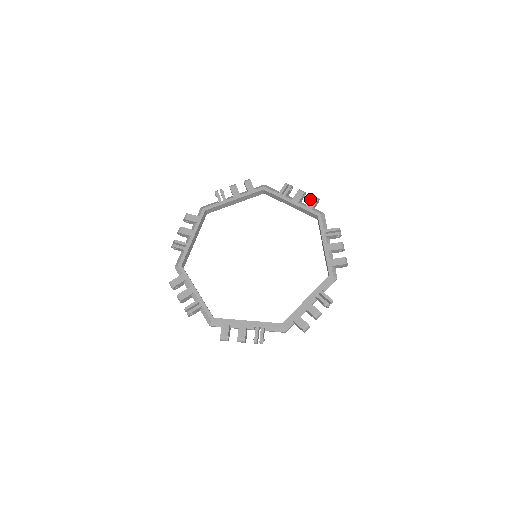
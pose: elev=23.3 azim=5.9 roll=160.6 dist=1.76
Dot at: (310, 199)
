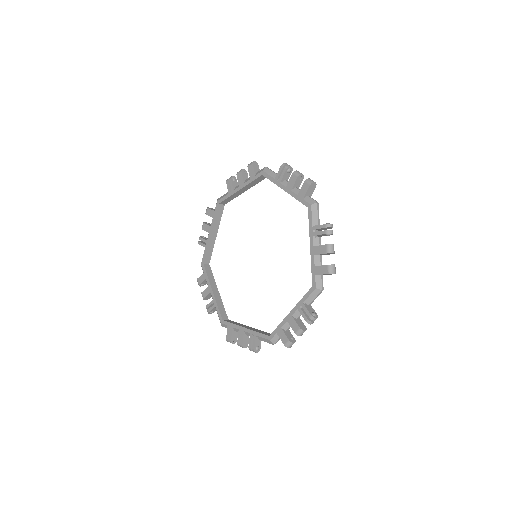
Dot at: (248, 170)
